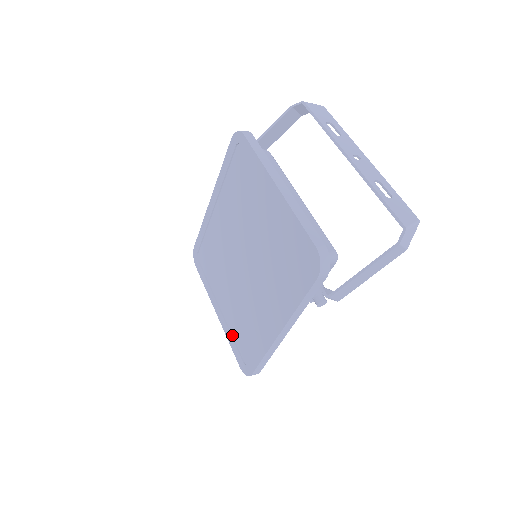
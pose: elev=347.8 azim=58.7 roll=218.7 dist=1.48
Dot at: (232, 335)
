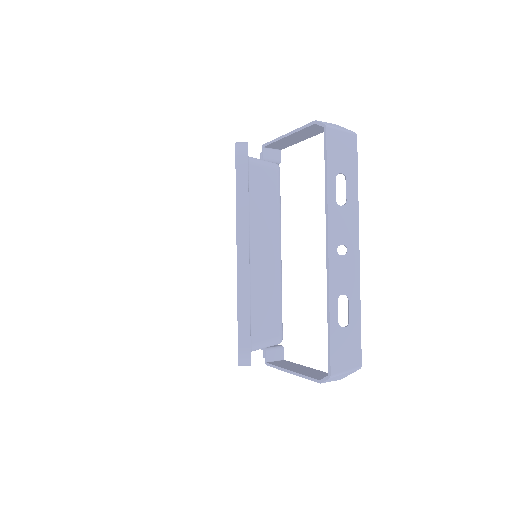
Dot at: occluded
